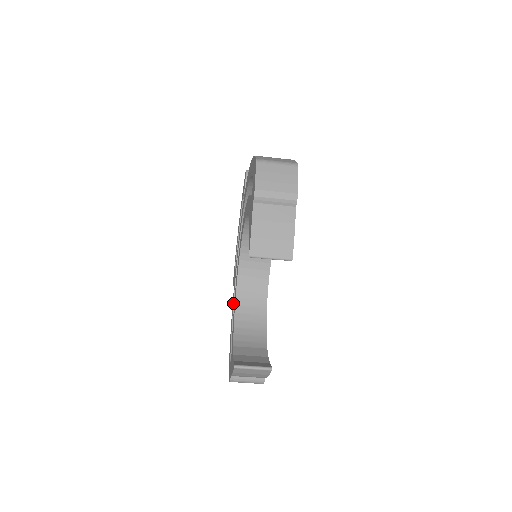
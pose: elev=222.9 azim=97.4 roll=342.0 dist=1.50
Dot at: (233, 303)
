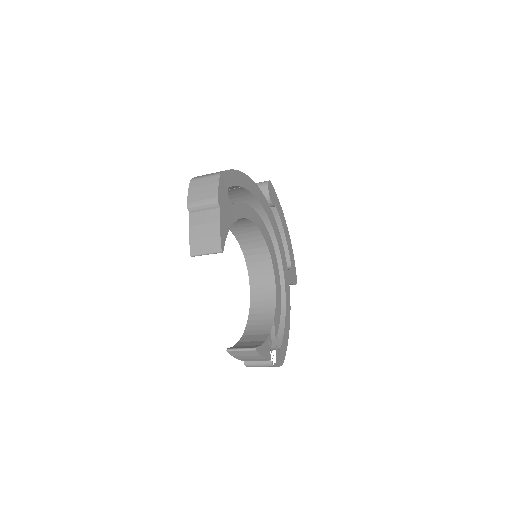
Dot at: occluded
